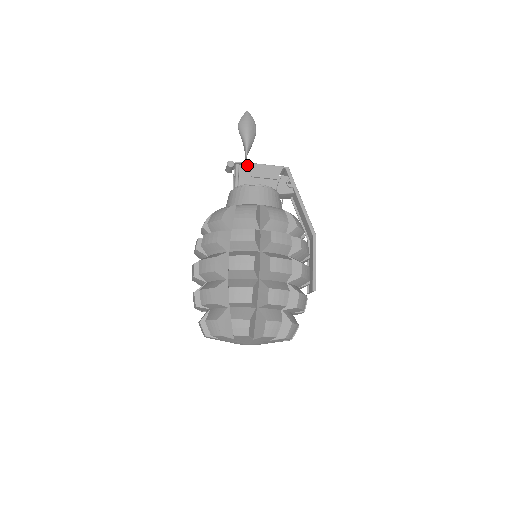
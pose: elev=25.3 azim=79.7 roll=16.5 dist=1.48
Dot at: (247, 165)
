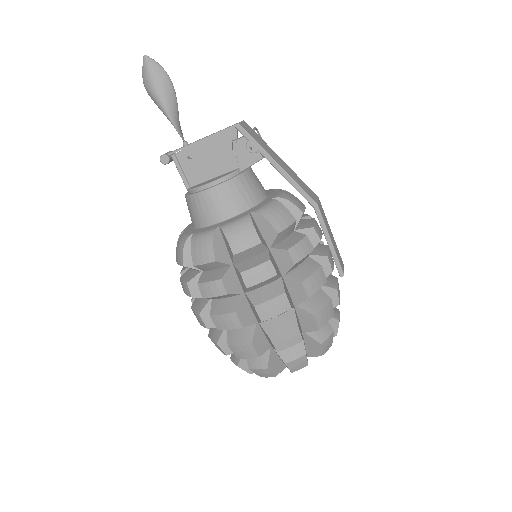
Dot at: (184, 152)
